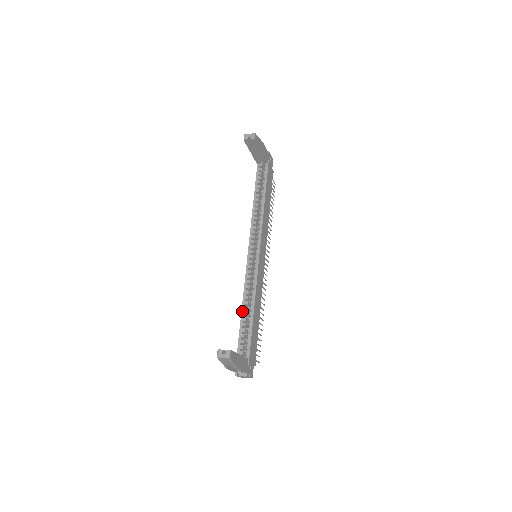
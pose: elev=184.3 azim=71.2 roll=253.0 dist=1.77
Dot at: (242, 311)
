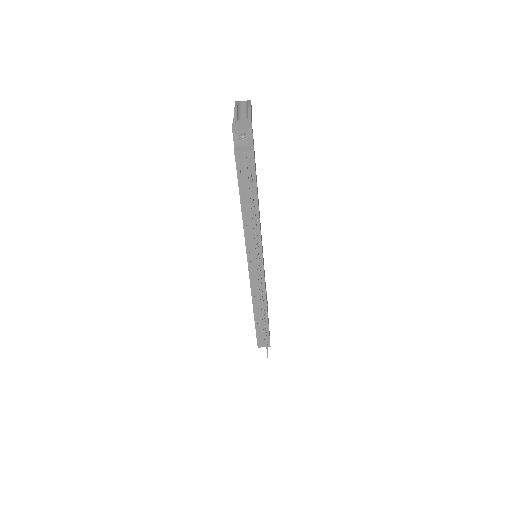
Dot at: occluded
